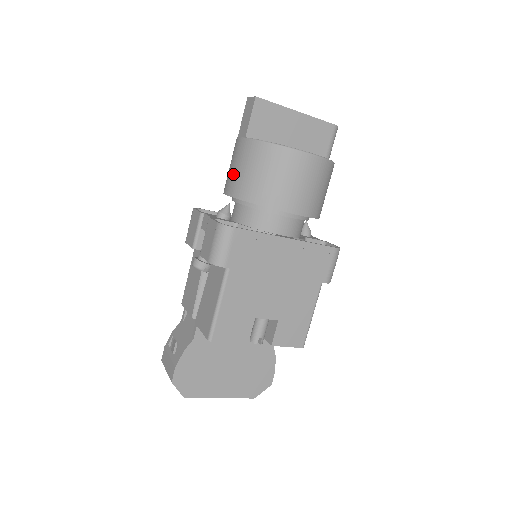
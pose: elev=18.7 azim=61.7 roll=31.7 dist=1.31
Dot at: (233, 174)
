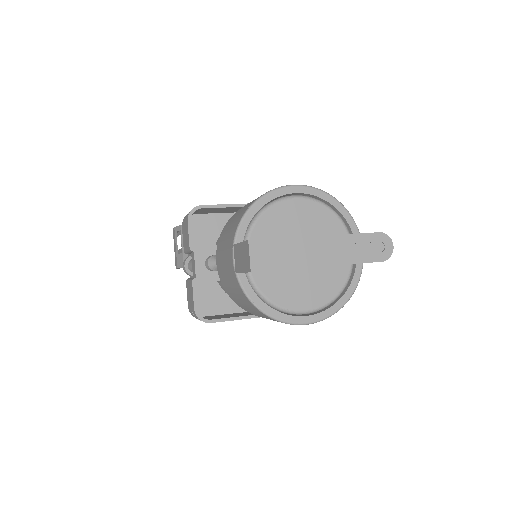
Dot at: (222, 267)
